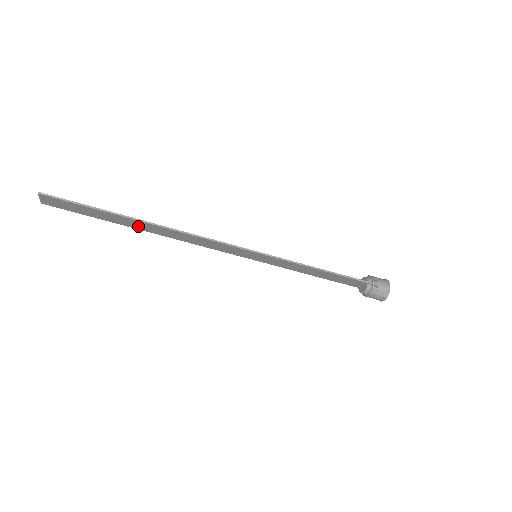
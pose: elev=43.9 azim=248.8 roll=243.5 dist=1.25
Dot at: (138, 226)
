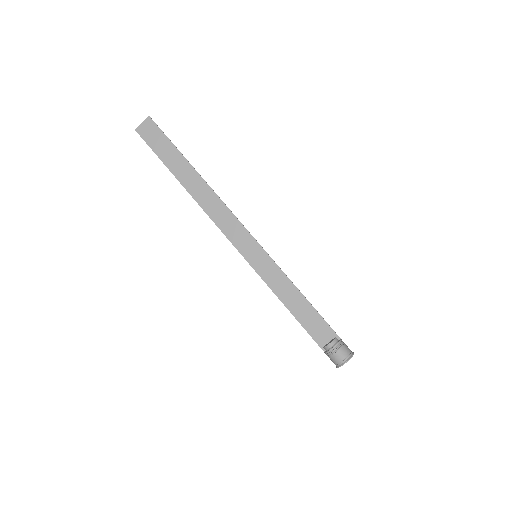
Dot at: (187, 180)
